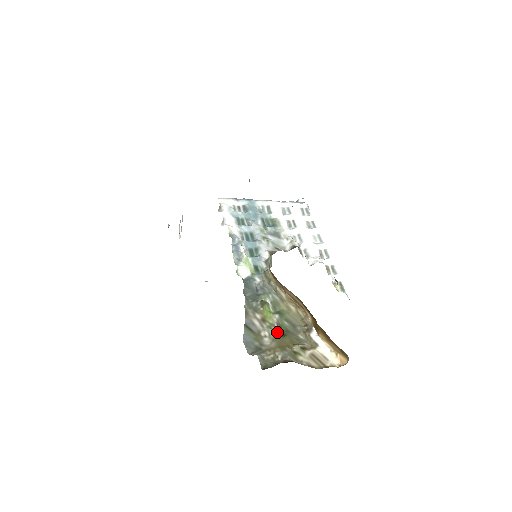
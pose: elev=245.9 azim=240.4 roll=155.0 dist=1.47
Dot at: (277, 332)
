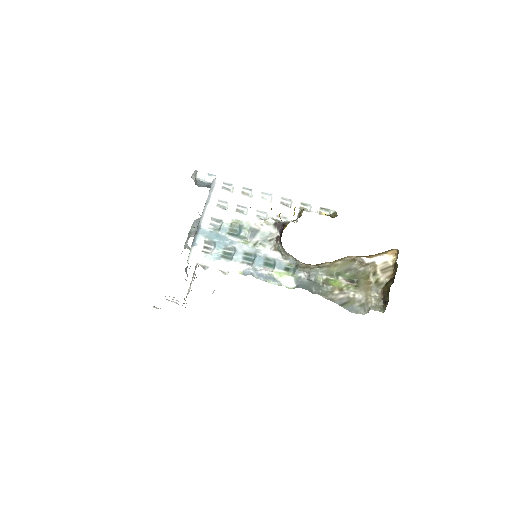
Dot at: (354, 285)
